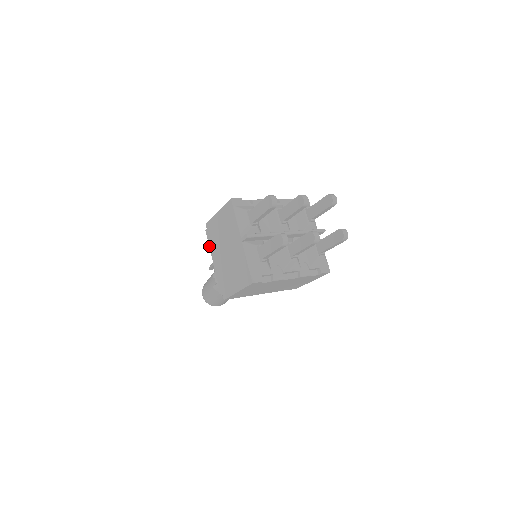
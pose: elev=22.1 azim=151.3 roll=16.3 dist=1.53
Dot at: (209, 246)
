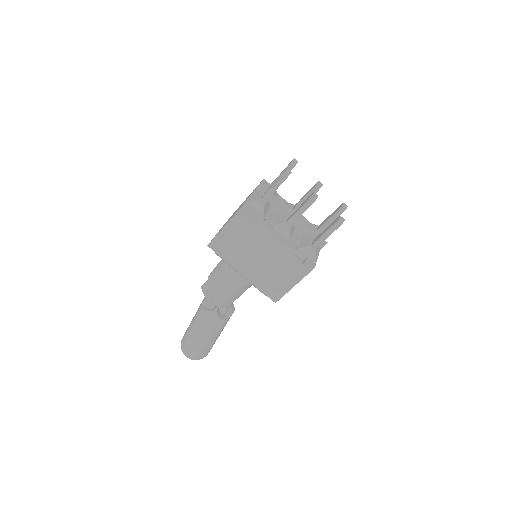
Dot at: occluded
